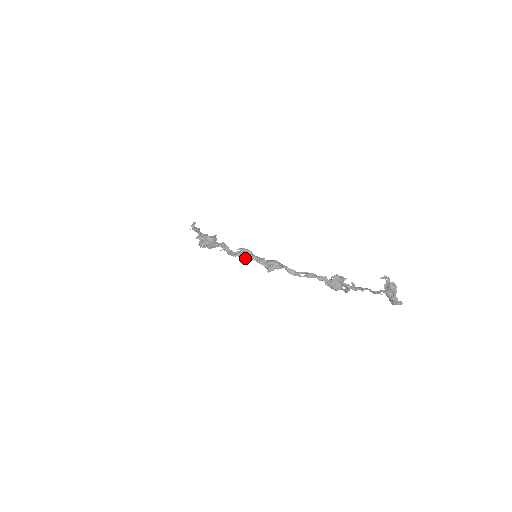
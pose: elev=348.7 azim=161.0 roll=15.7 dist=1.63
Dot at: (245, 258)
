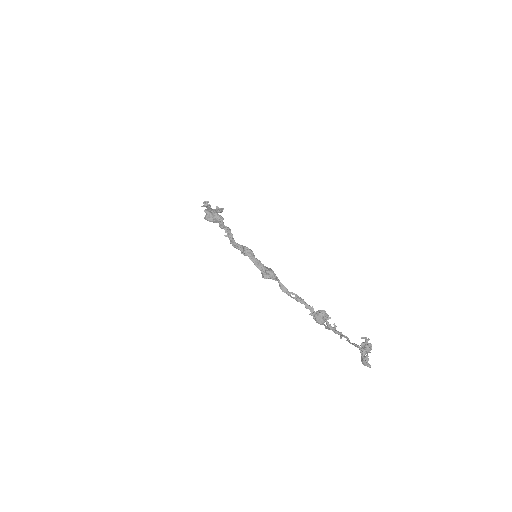
Dot at: (245, 255)
